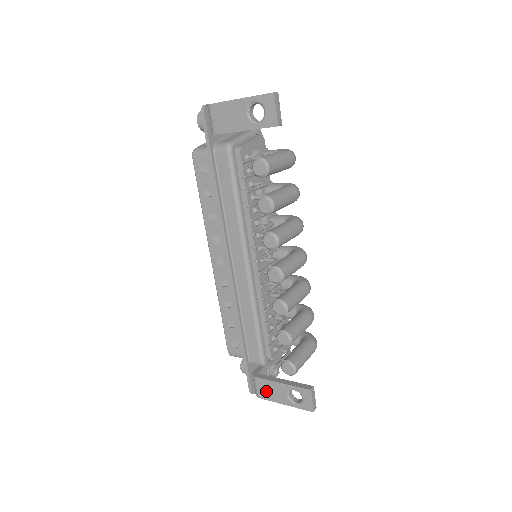
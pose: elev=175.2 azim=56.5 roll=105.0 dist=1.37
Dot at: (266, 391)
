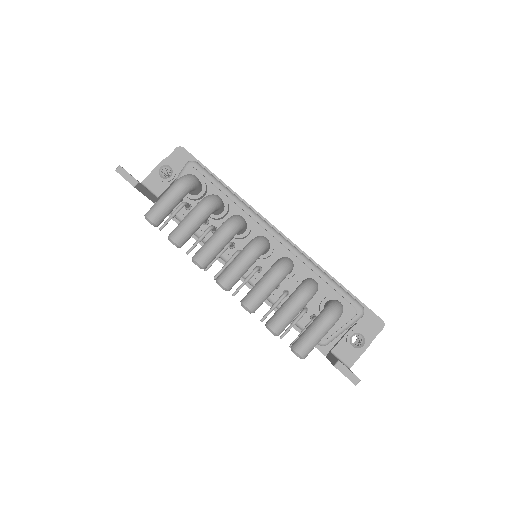
Dot at: occluded
